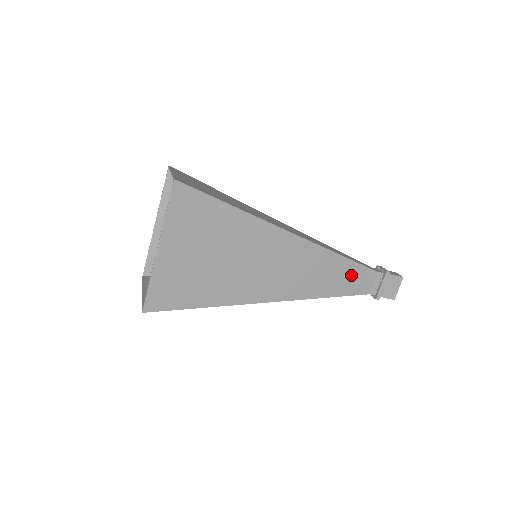
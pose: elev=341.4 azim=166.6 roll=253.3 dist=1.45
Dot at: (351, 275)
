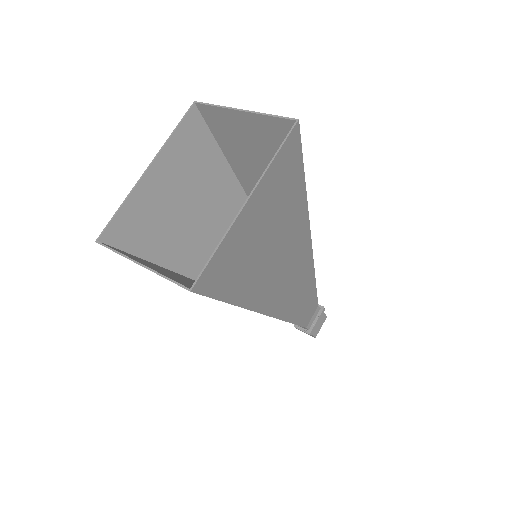
Dot at: (309, 303)
